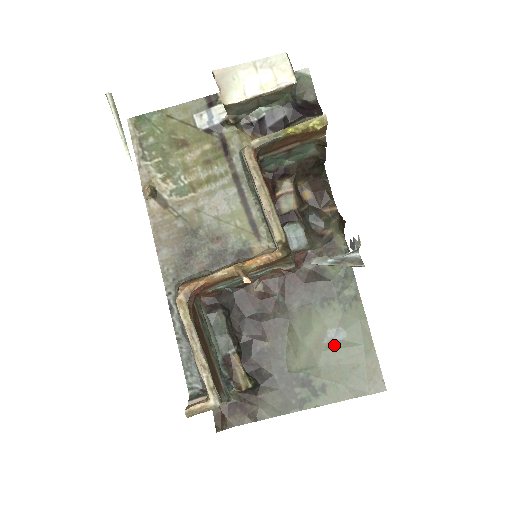
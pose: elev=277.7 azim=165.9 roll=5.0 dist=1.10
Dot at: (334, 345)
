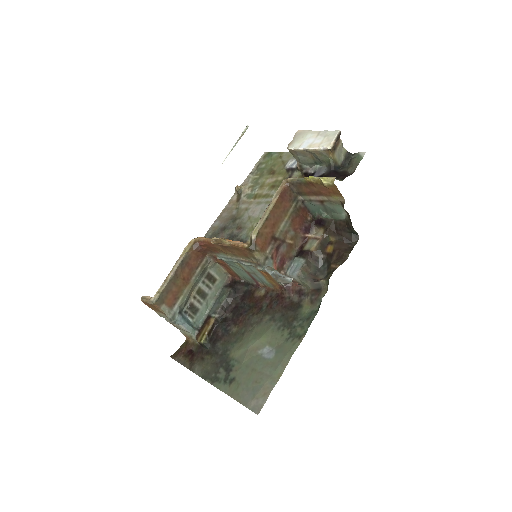
Dot at: (261, 358)
